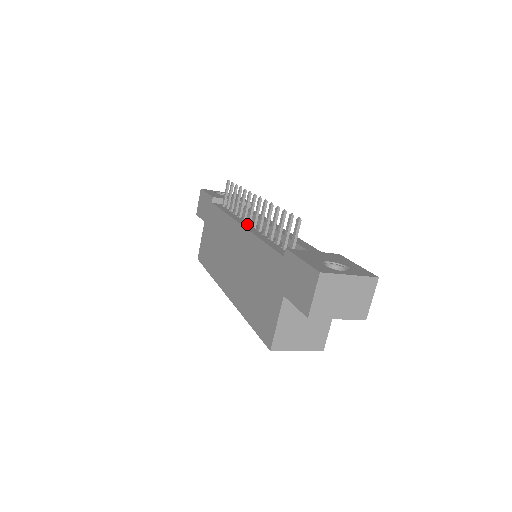
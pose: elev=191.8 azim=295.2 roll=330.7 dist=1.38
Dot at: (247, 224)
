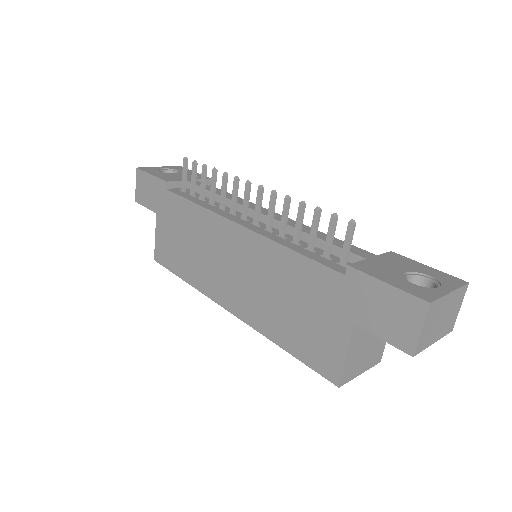
Dot at: (244, 221)
